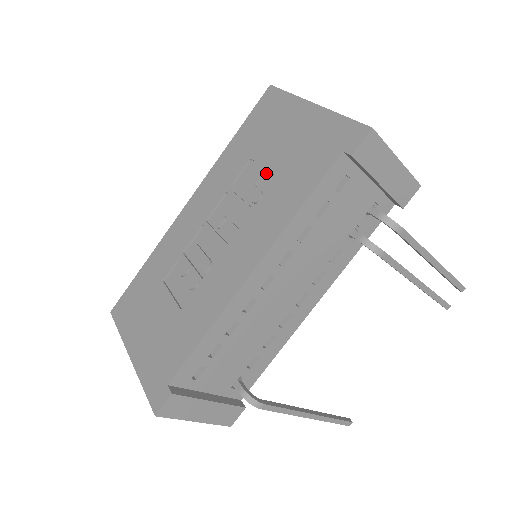
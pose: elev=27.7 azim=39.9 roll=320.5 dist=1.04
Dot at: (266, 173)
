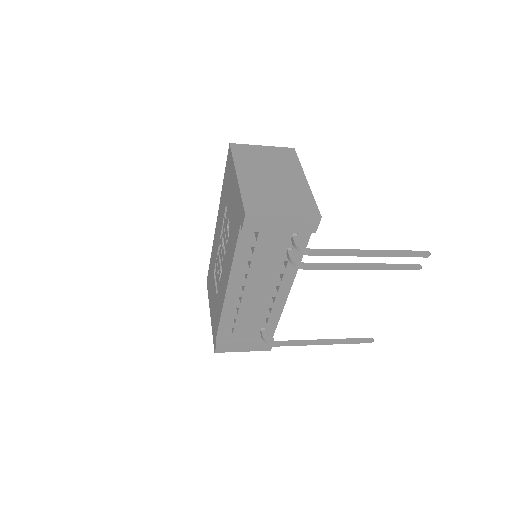
Dot at: occluded
